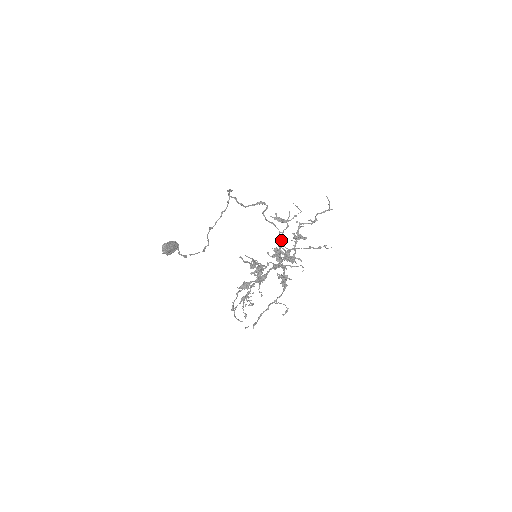
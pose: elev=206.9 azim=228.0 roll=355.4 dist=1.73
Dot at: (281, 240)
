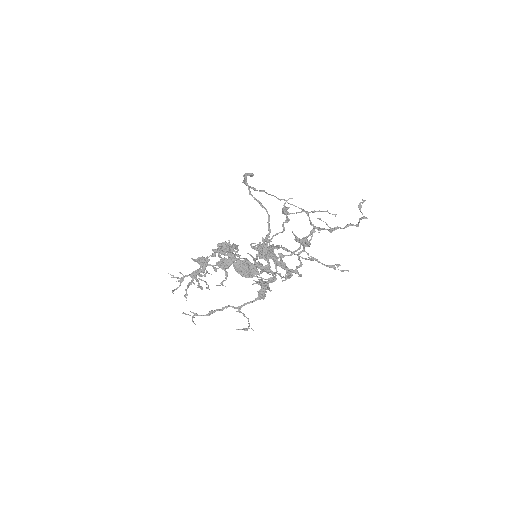
Dot at: occluded
